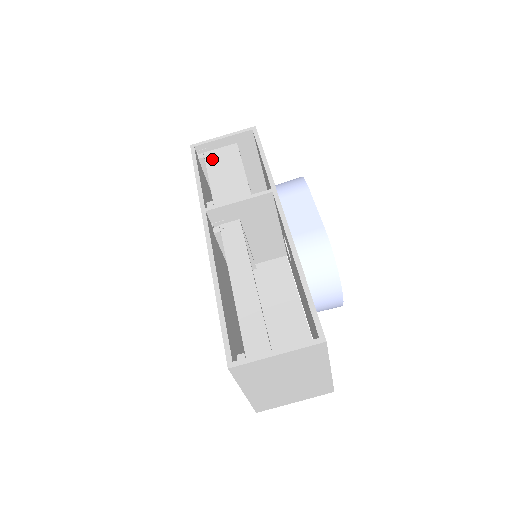
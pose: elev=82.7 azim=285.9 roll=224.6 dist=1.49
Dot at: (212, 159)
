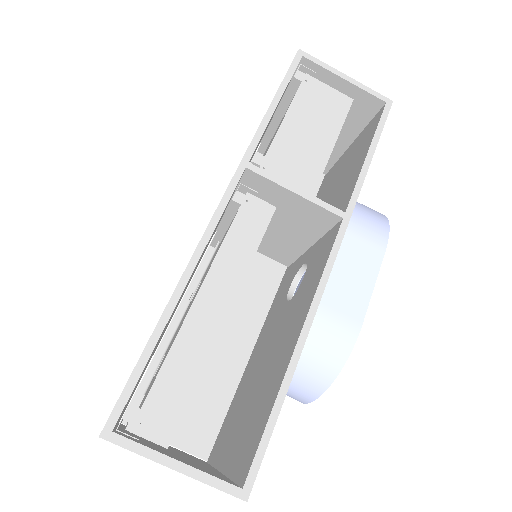
Dot at: (309, 93)
